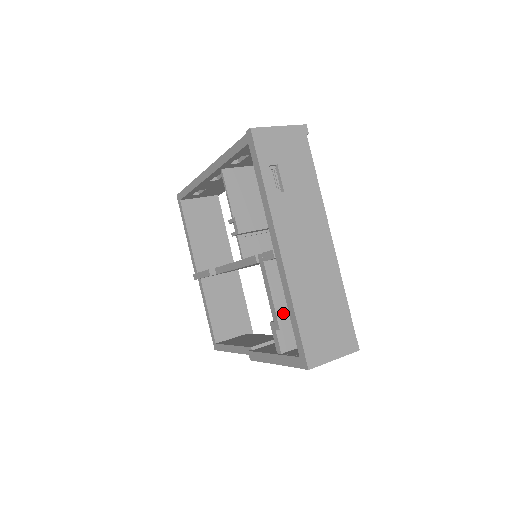
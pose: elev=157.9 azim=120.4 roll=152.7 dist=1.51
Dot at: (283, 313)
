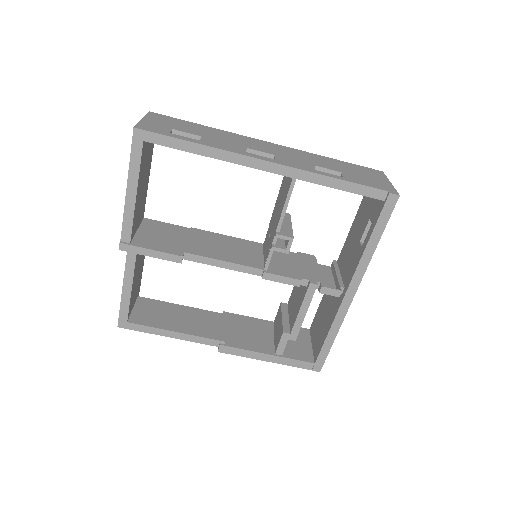
Dot at: occluded
